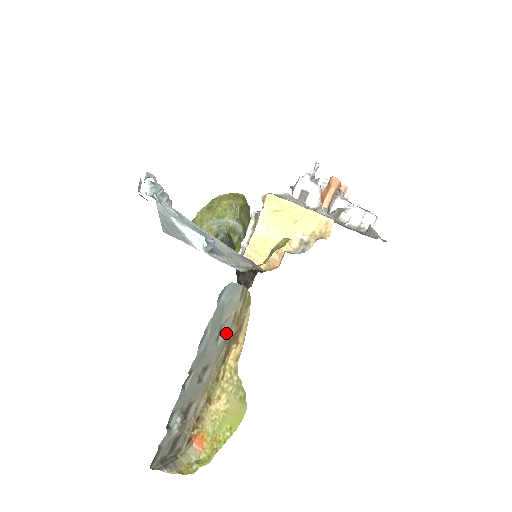
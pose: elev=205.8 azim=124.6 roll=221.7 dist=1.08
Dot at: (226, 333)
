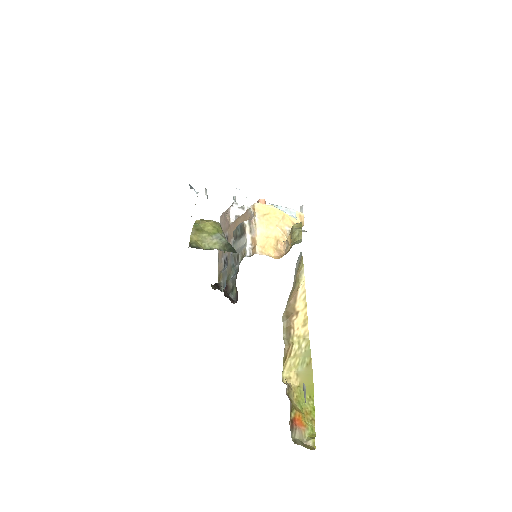
Dot at: occluded
